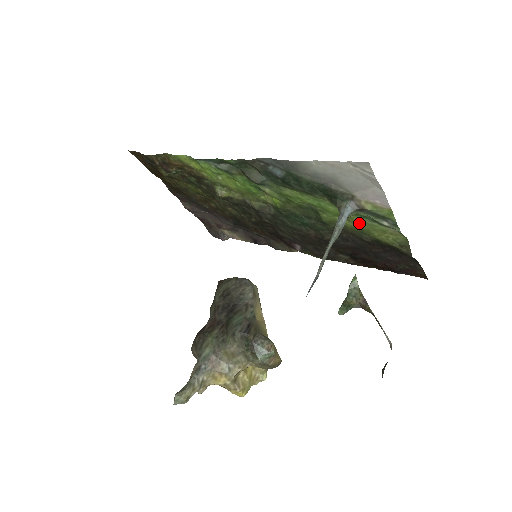
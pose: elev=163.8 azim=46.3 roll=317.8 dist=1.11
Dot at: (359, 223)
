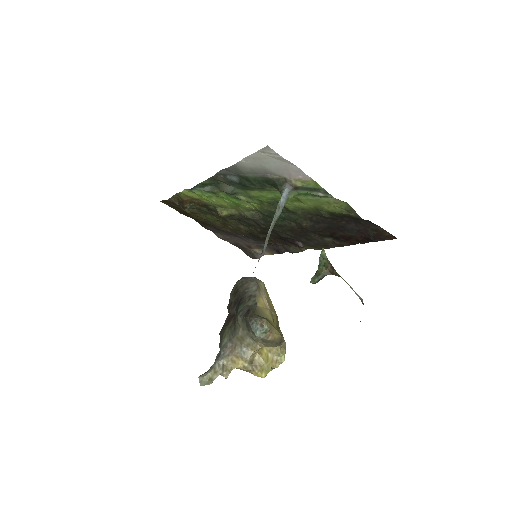
Dot at: (309, 202)
